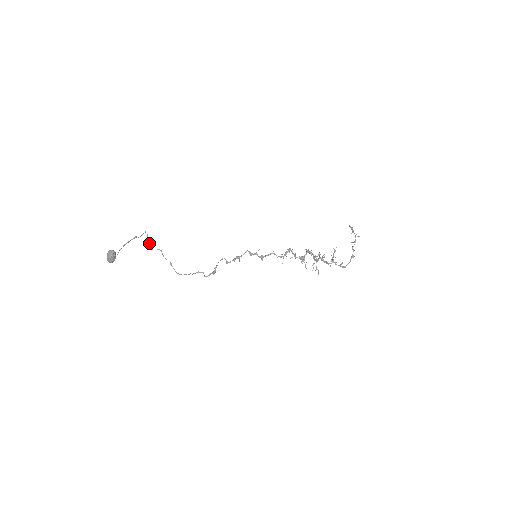
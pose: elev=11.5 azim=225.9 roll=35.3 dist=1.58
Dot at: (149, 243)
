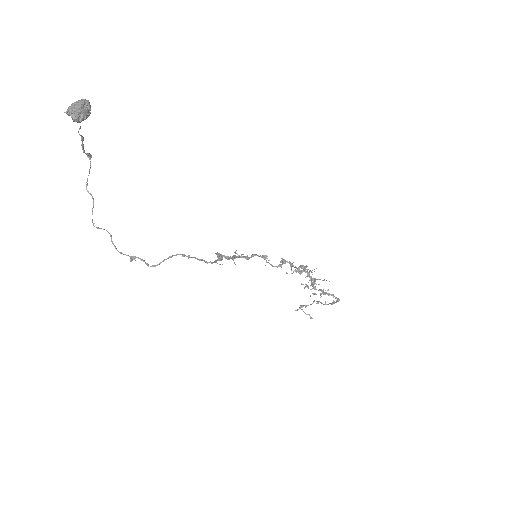
Dot at: occluded
